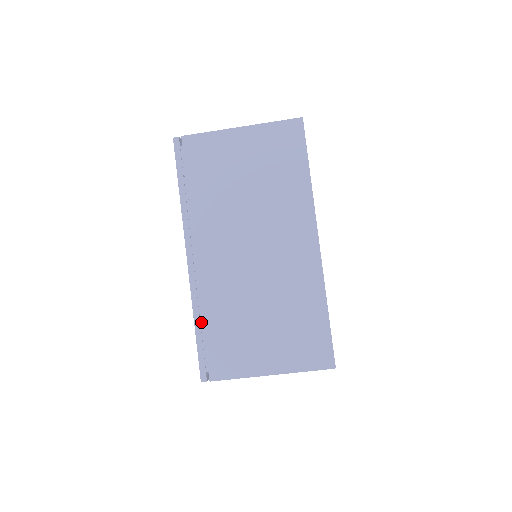
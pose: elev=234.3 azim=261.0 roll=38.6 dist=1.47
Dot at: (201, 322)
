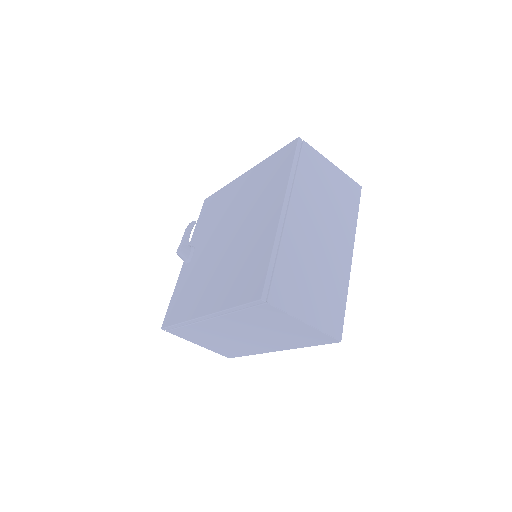
Dot at: occluded
